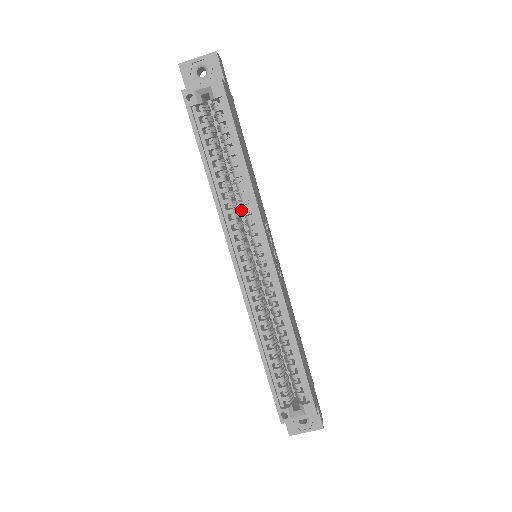
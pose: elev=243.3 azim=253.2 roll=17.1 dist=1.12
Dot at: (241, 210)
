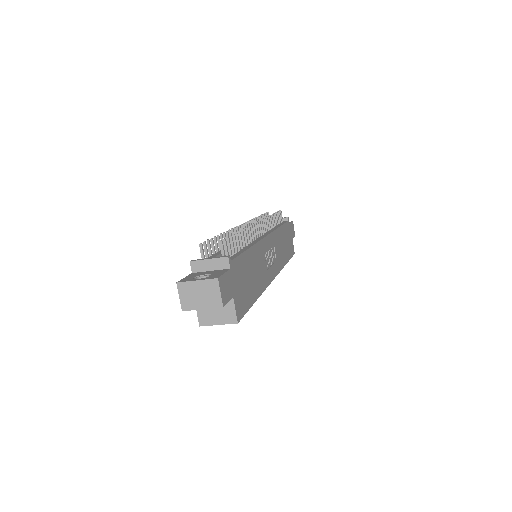
Dot at: occluded
